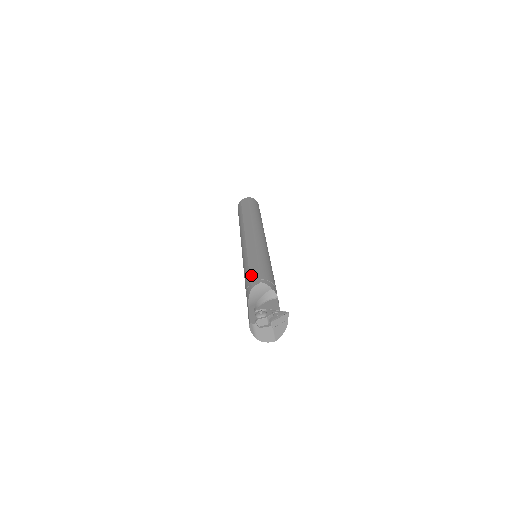
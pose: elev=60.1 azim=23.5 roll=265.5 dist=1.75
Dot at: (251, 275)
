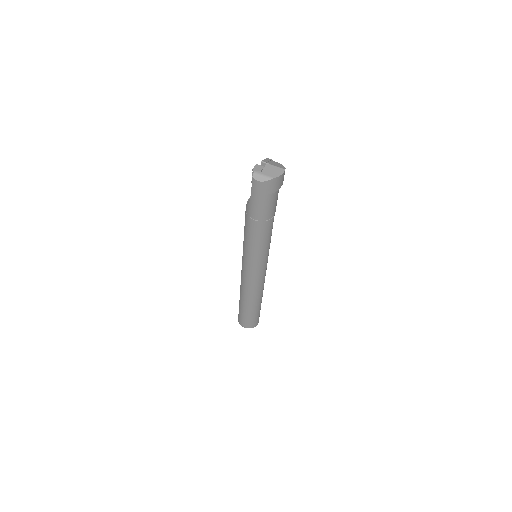
Dot at: (245, 220)
